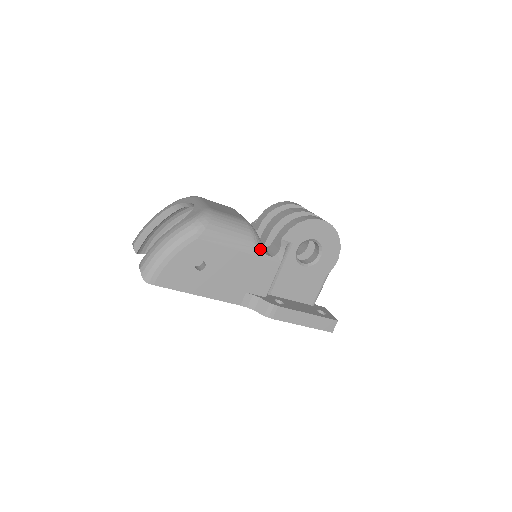
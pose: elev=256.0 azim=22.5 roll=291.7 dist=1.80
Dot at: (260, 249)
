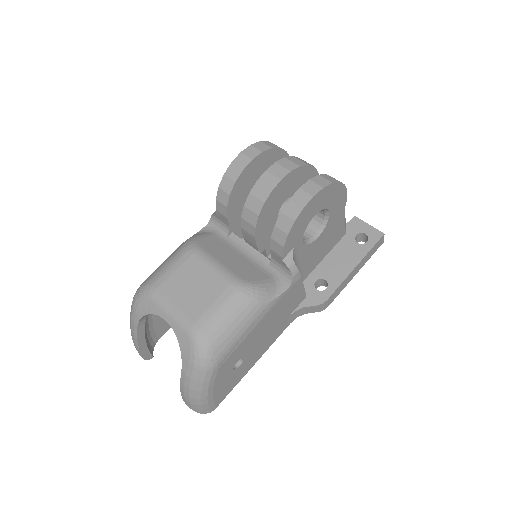
Dot at: (274, 297)
